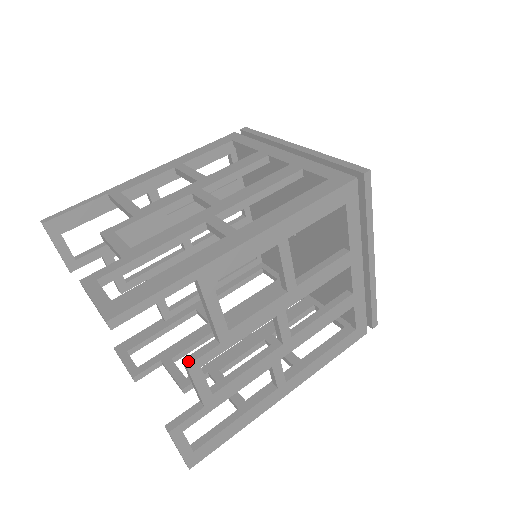
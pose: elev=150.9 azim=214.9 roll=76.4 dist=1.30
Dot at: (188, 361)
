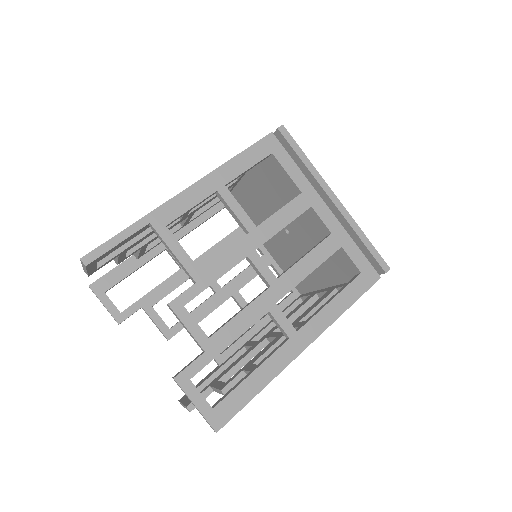
Dot at: (170, 302)
